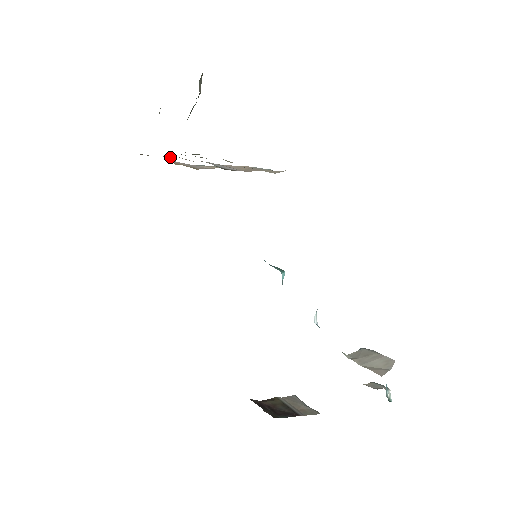
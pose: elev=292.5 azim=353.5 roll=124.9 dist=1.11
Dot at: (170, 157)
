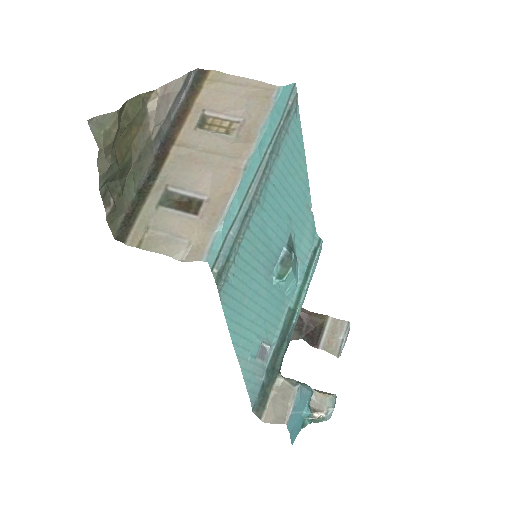
Dot at: (196, 120)
